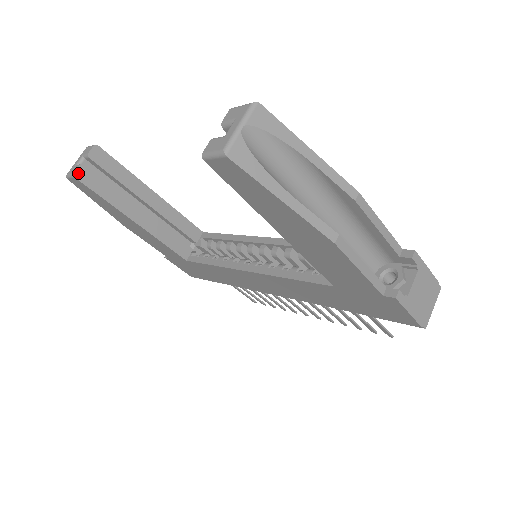
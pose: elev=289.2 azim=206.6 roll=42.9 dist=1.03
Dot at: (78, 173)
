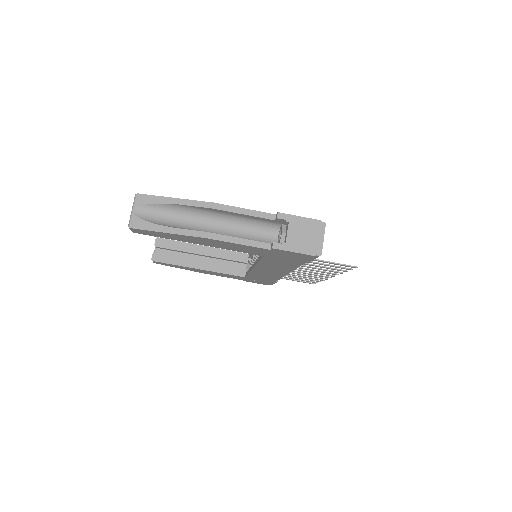
Dot at: (154, 258)
